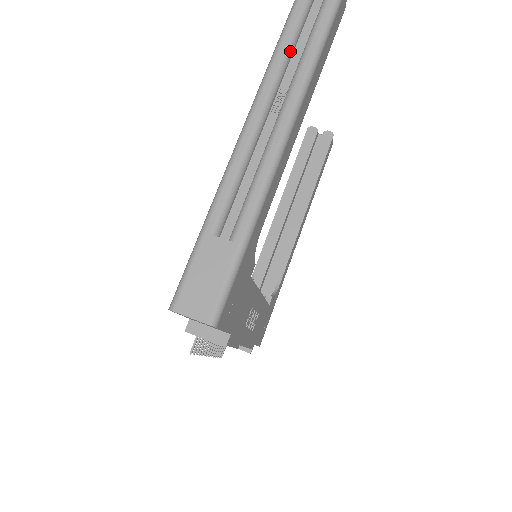
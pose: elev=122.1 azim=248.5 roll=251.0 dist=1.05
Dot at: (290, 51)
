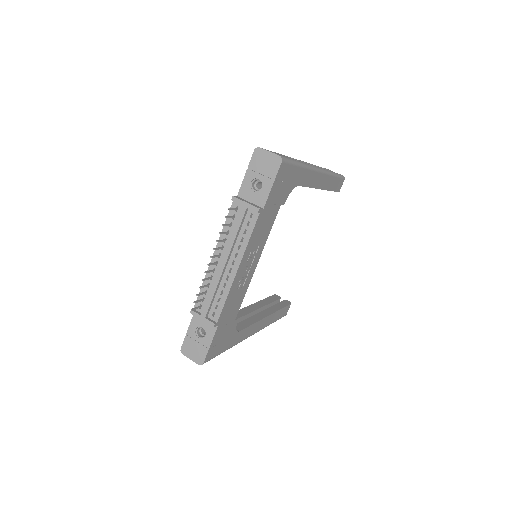
Dot at: occluded
